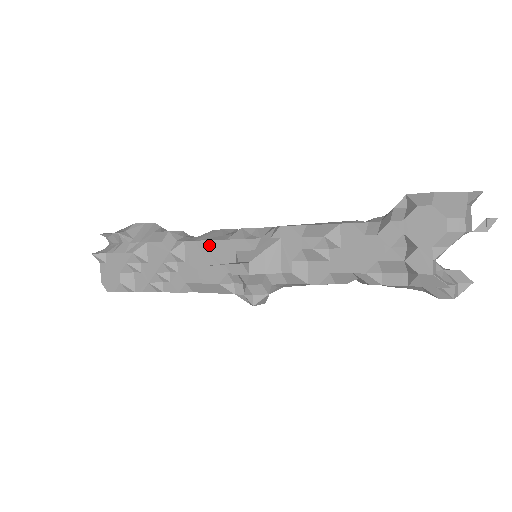
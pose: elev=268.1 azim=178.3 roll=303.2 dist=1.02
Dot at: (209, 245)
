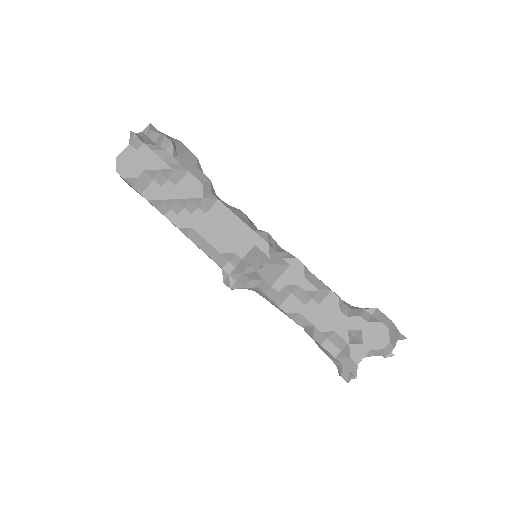
Dot at: (237, 222)
